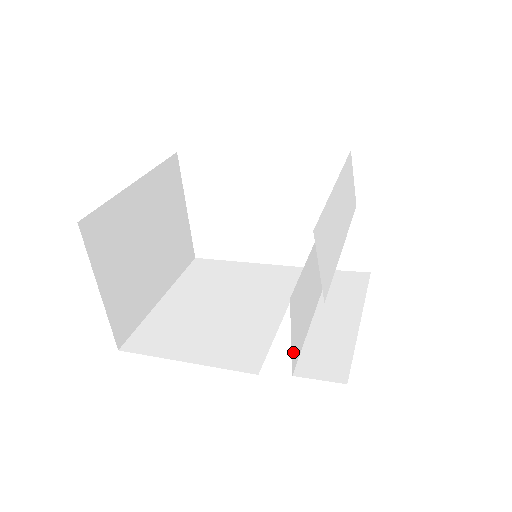
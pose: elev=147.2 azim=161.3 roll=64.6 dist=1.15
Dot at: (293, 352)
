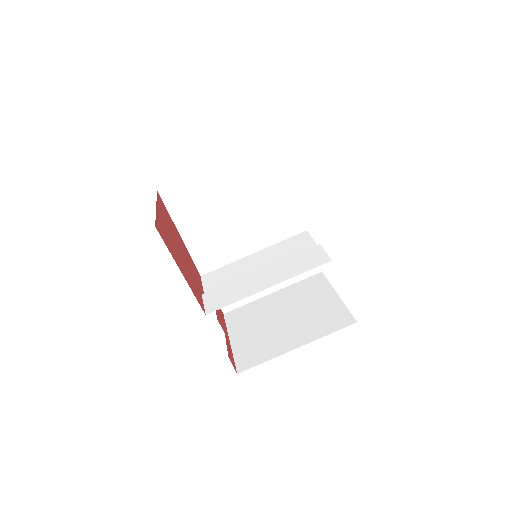
Dot at: occluded
